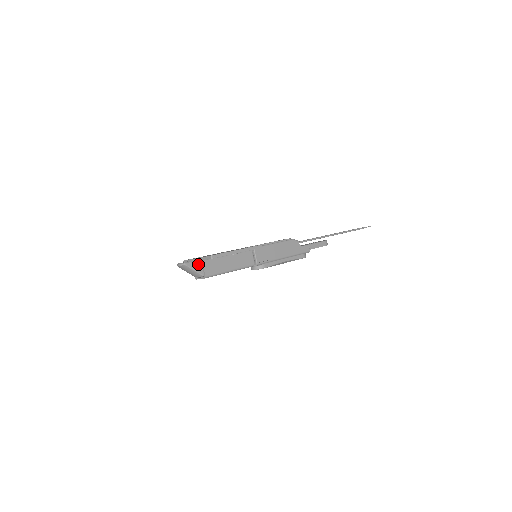
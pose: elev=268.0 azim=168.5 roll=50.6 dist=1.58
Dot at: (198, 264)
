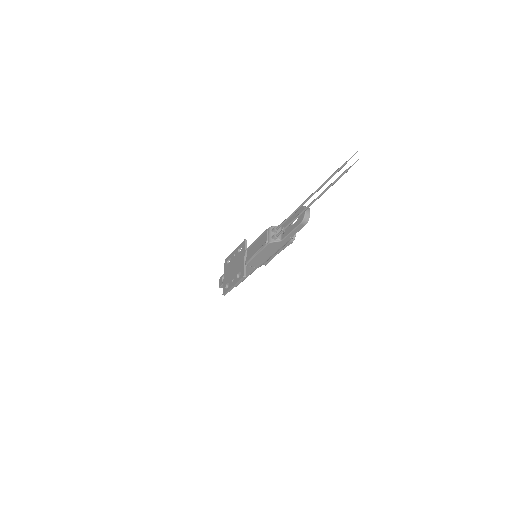
Dot at: occluded
